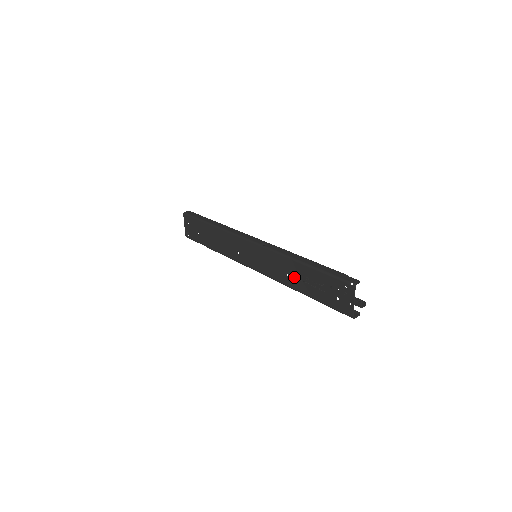
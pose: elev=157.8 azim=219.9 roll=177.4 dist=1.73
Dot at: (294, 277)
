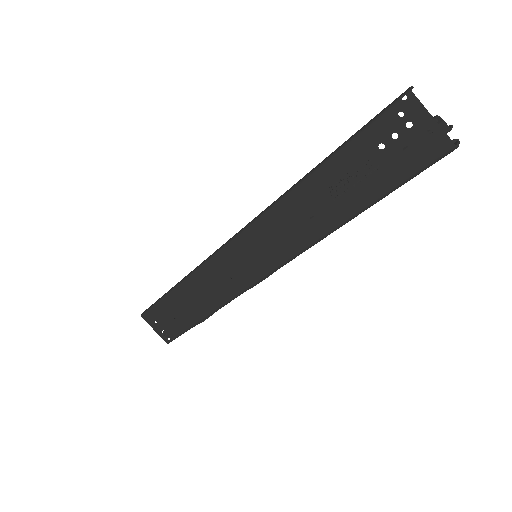
Dot at: (322, 208)
